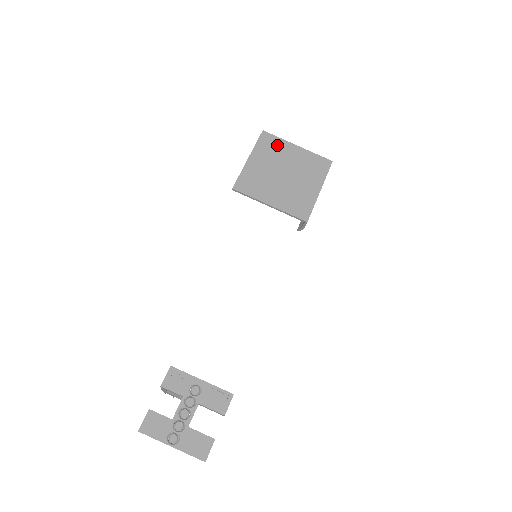
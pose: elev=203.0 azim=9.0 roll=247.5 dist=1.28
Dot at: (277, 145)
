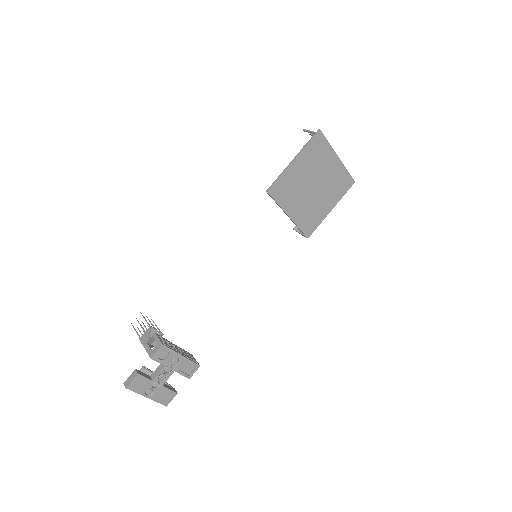
Dot at: (323, 152)
